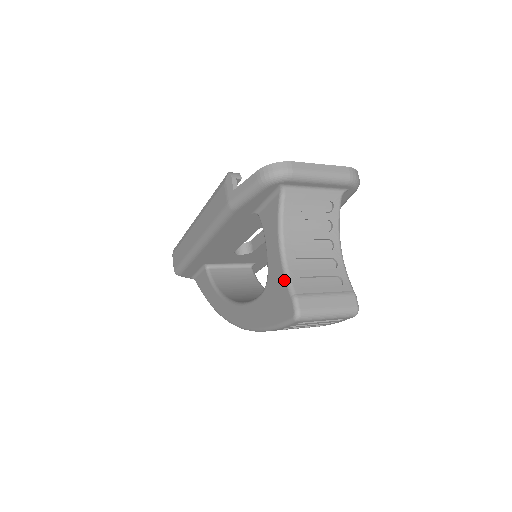
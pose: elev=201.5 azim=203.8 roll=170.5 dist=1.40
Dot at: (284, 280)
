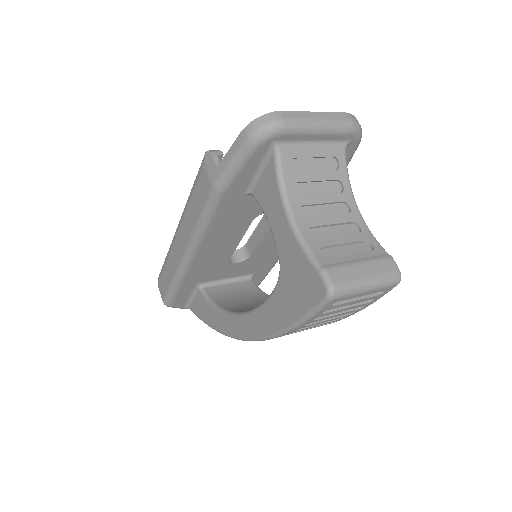
Dot at: (303, 254)
